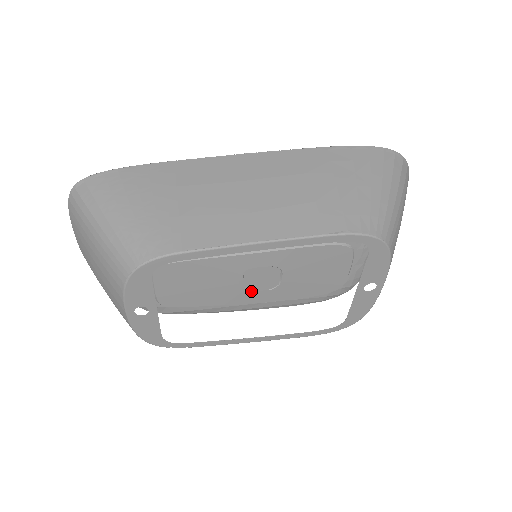
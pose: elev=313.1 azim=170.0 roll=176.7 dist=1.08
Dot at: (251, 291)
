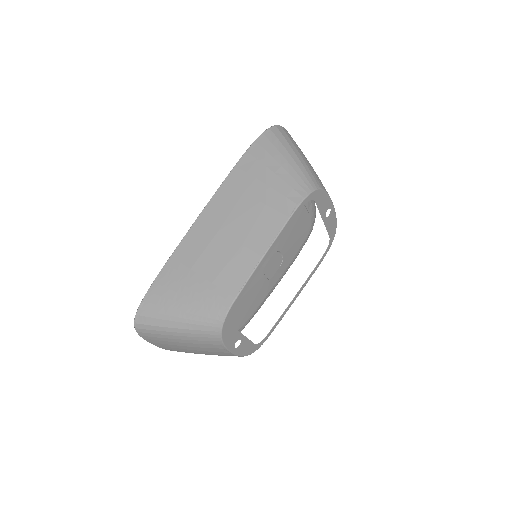
Dot at: (273, 276)
